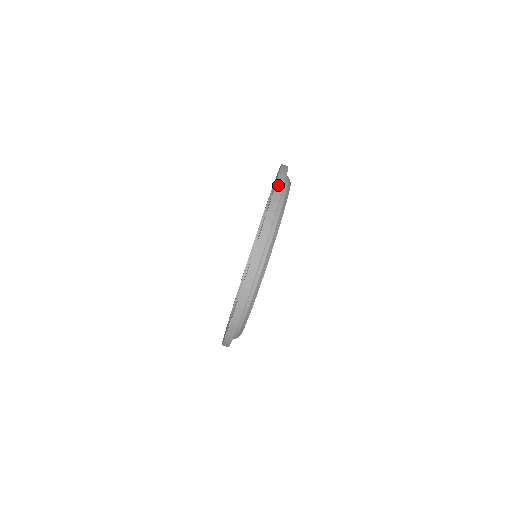
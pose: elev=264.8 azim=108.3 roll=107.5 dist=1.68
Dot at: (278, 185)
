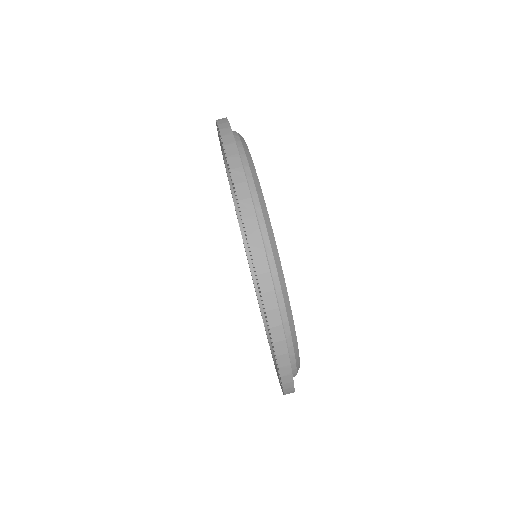
Dot at: (224, 134)
